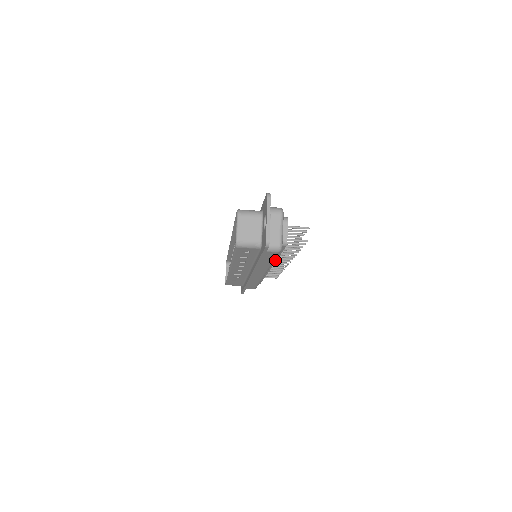
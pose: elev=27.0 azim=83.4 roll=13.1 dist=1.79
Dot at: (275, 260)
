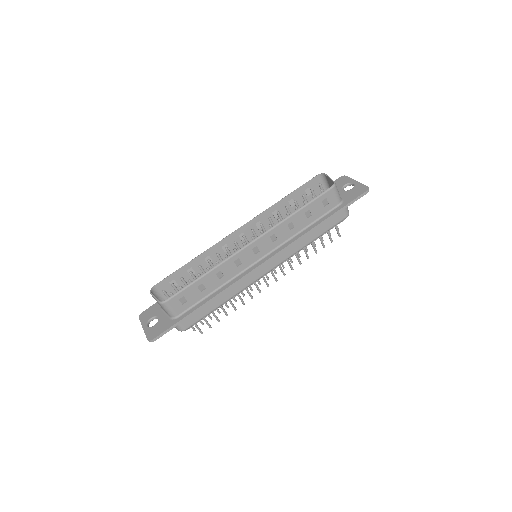
Dot at: occluded
